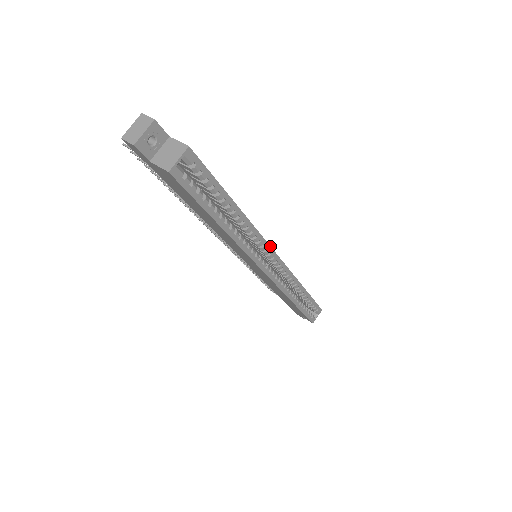
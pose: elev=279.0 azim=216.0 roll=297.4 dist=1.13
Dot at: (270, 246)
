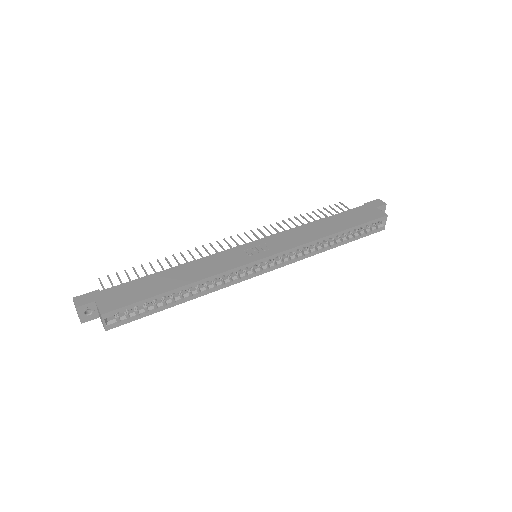
Dot at: (248, 263)
